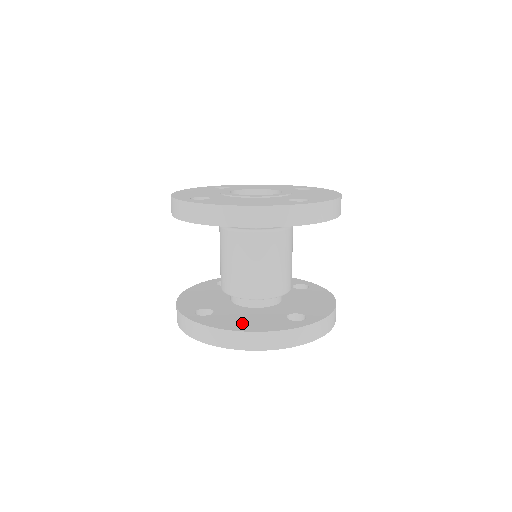
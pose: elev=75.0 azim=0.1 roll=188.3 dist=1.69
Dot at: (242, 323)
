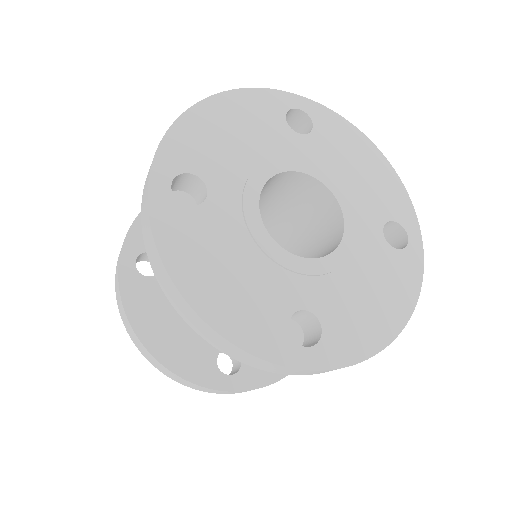
Dot at: occluded
